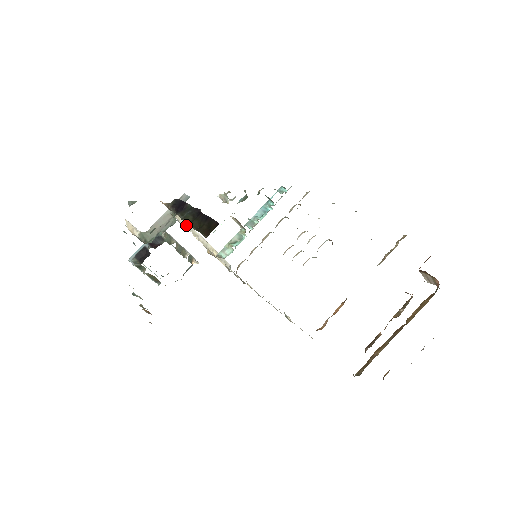
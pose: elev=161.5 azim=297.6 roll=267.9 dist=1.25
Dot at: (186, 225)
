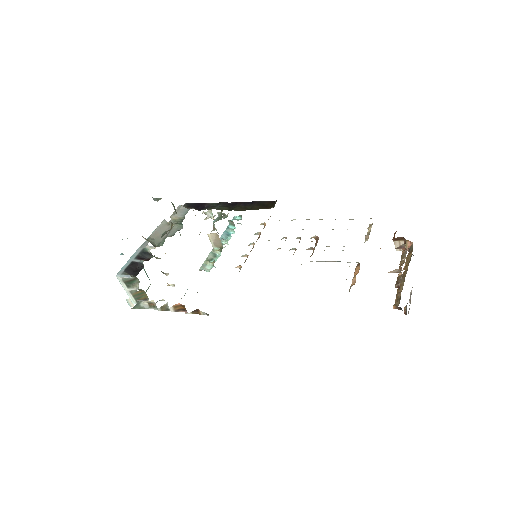
Dot at: occluded
